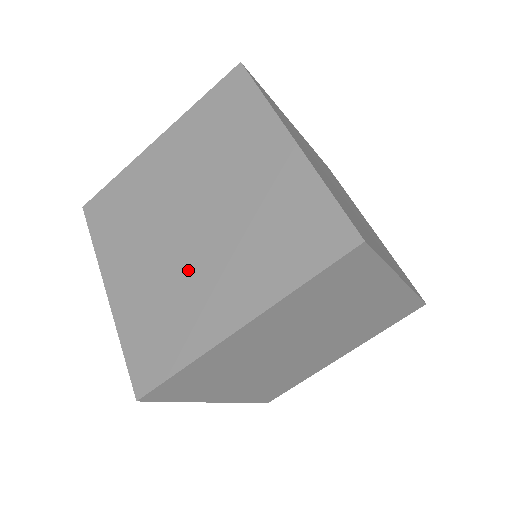
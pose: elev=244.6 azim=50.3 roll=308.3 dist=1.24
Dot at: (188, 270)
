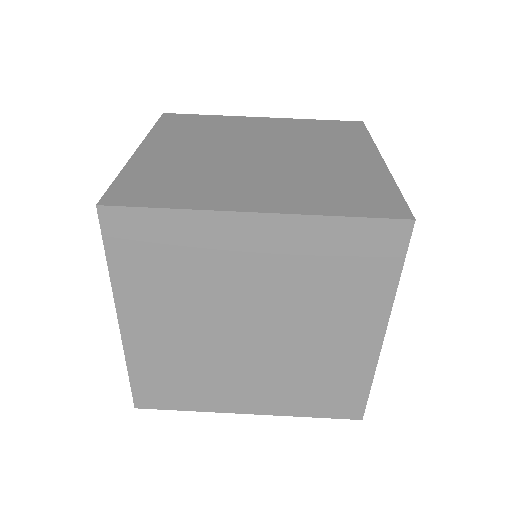
Dot at: (232, 170)
